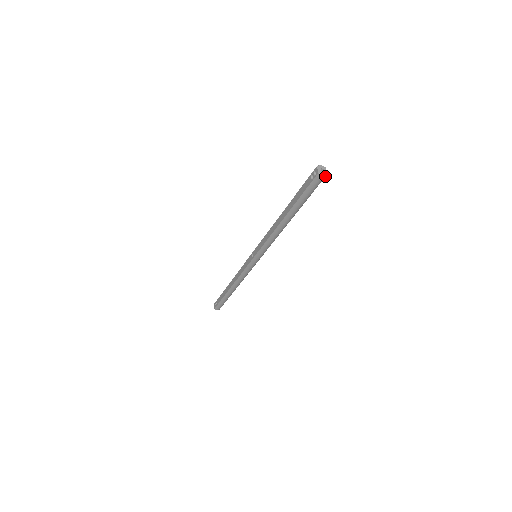
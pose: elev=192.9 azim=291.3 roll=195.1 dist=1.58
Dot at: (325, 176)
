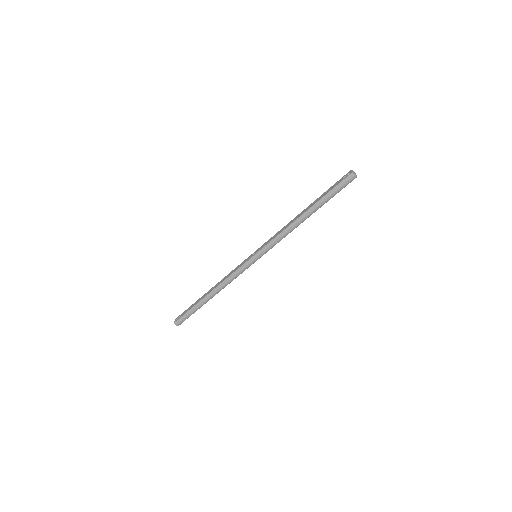
Dot at: occluded
